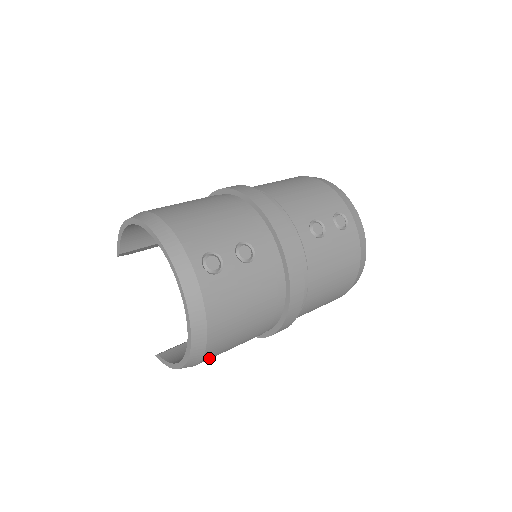
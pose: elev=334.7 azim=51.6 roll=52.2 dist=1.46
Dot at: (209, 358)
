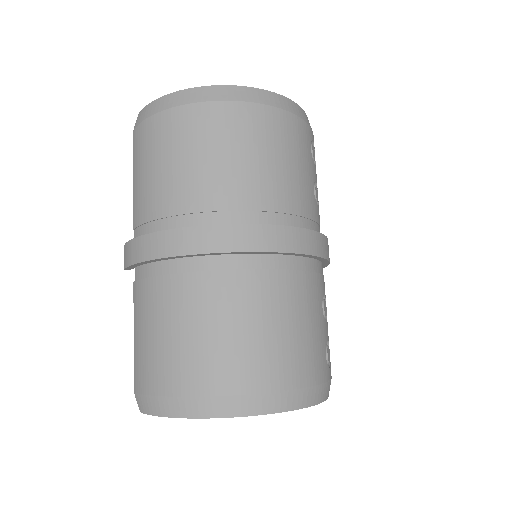
Dot at: occluded
